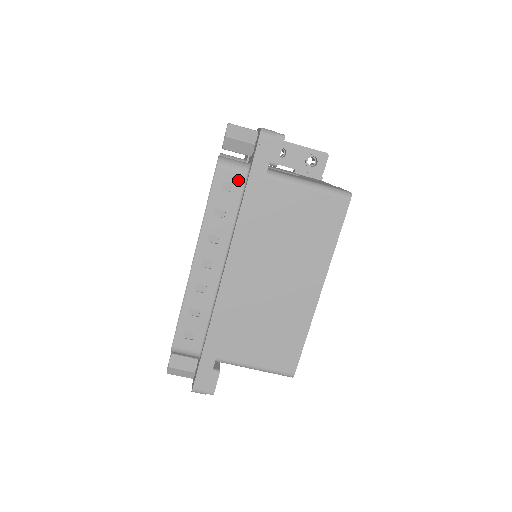
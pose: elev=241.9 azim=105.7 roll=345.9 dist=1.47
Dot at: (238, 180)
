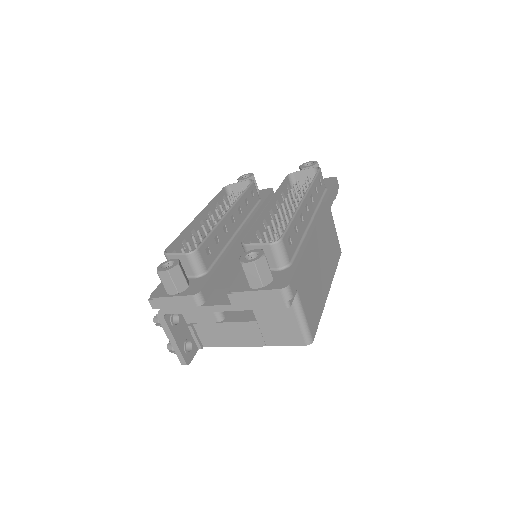
Dot at: (323, 186)
